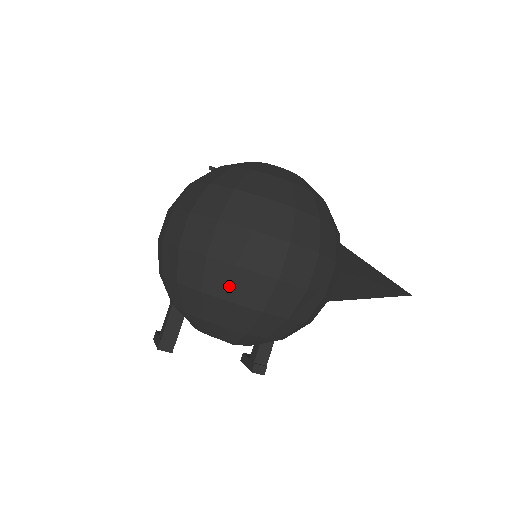
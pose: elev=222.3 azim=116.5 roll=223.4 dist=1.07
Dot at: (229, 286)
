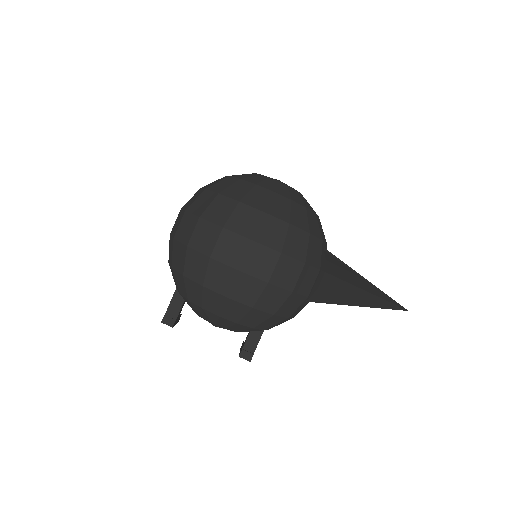
Dot at: (201, 272)
